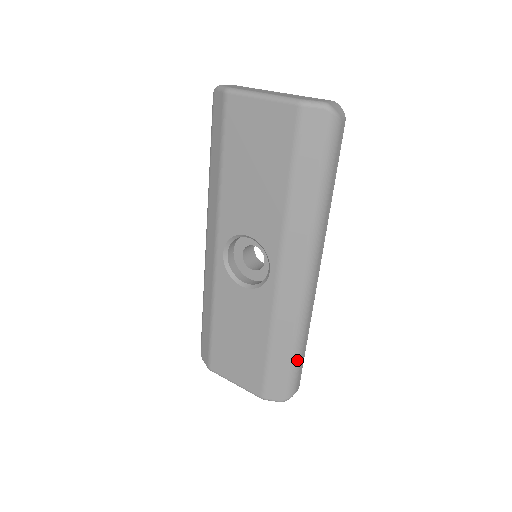
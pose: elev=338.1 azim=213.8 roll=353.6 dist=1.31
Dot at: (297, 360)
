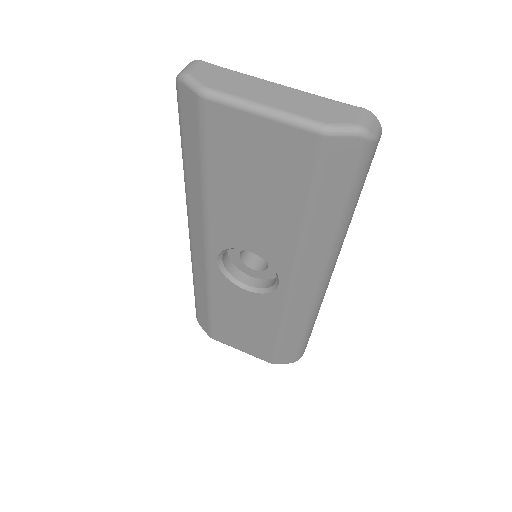
Dot at: (307, 337)
